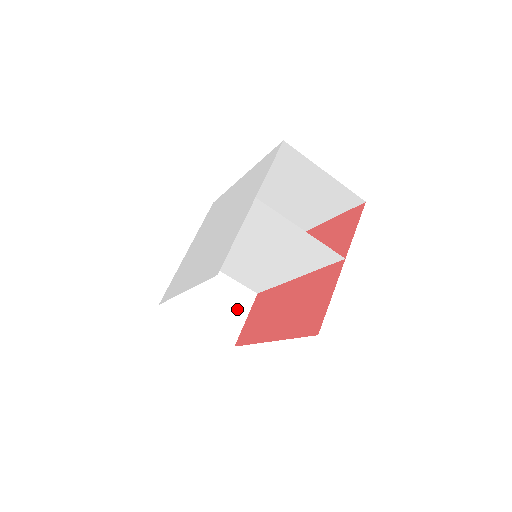
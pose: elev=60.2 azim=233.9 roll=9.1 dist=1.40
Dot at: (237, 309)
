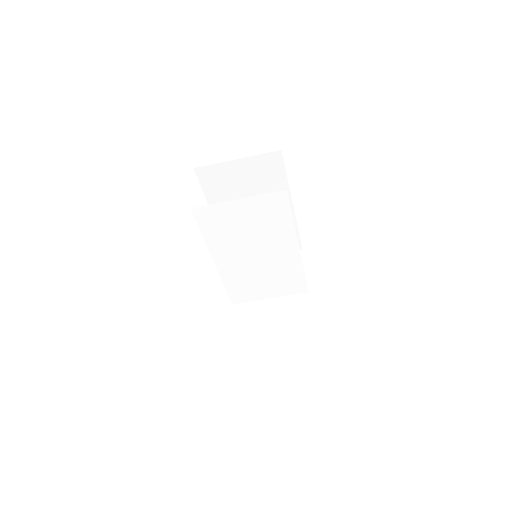
Dot at: (299, 314)
